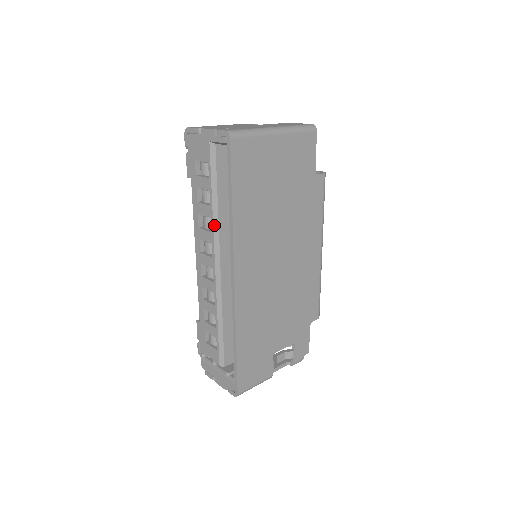
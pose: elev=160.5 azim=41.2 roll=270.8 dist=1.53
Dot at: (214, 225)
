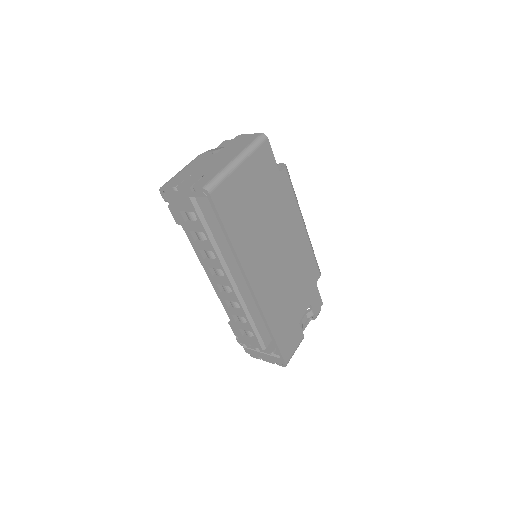
Dot at: (218, 256)
